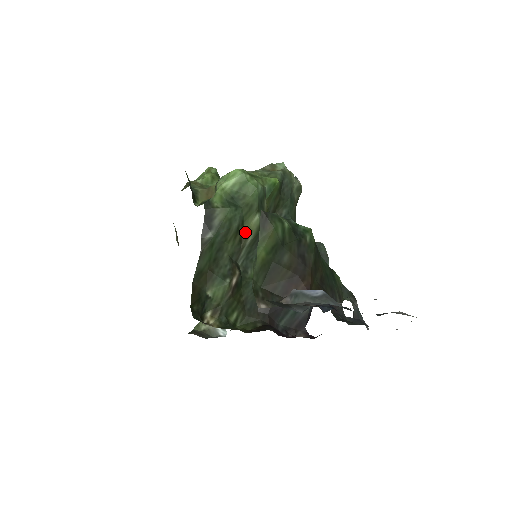
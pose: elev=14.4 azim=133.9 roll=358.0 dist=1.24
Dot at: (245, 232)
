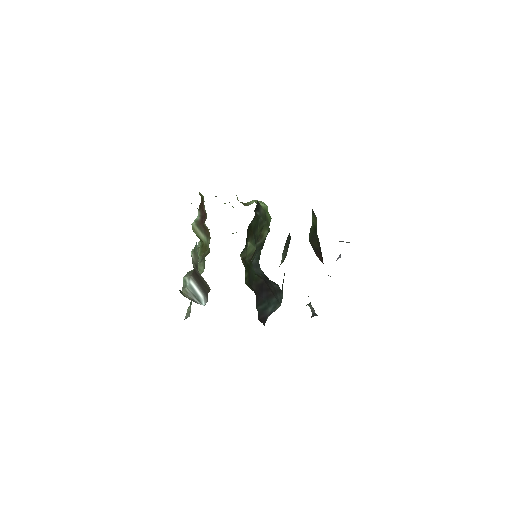
Dot at: (262, 234)
